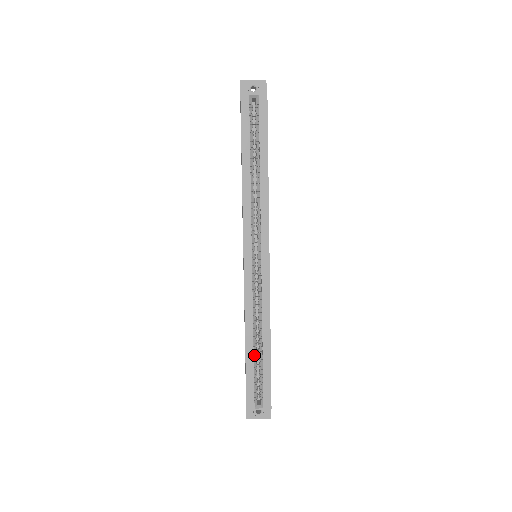
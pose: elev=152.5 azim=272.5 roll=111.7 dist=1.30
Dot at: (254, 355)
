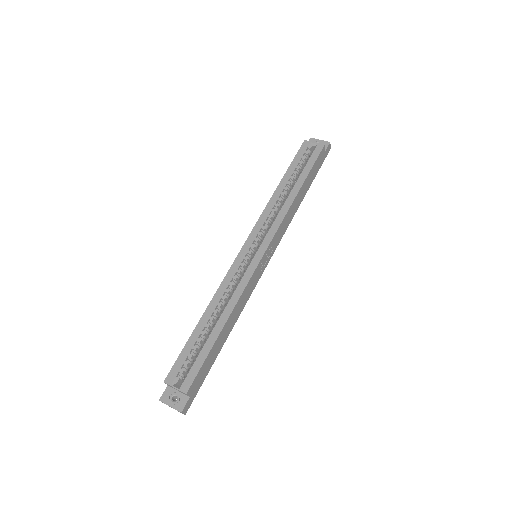
Dot at: (203, 332)
